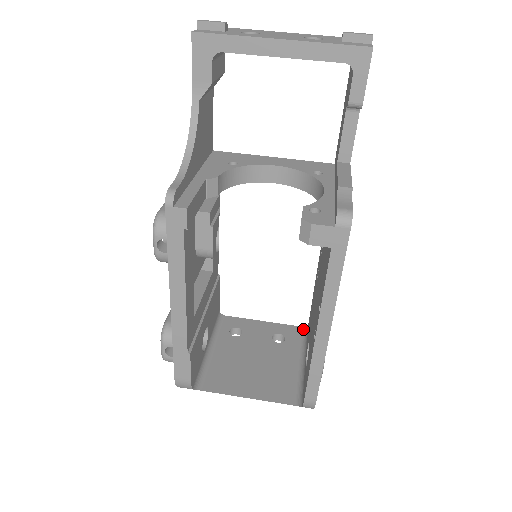
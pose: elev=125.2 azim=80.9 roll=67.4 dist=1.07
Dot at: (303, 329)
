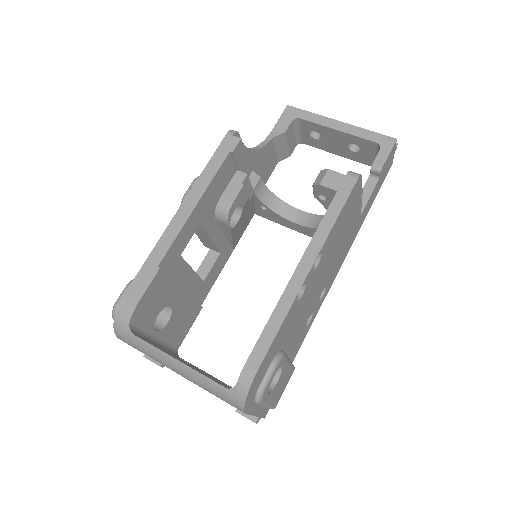
Dot at: occluded
